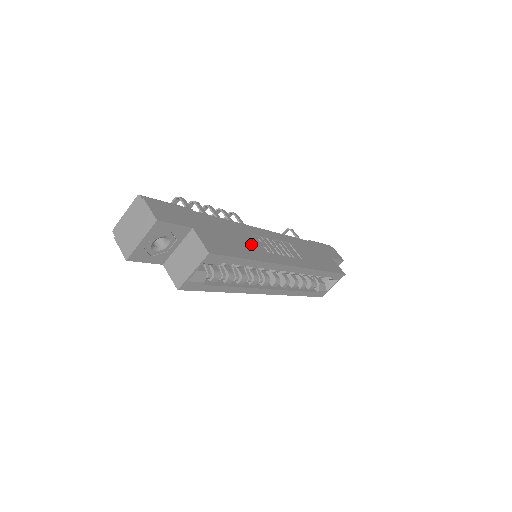
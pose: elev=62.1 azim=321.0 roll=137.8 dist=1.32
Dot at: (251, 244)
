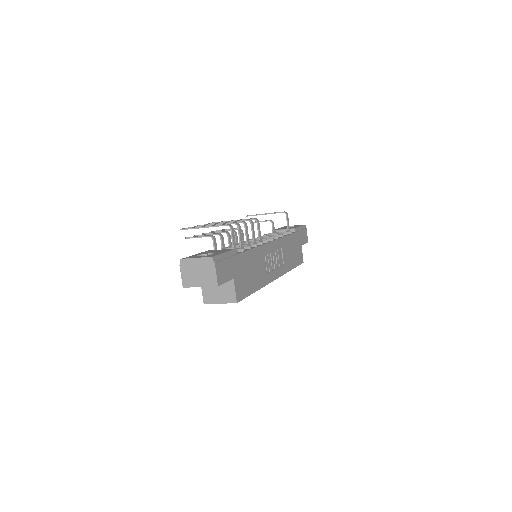
Dot at: (260, 270)
